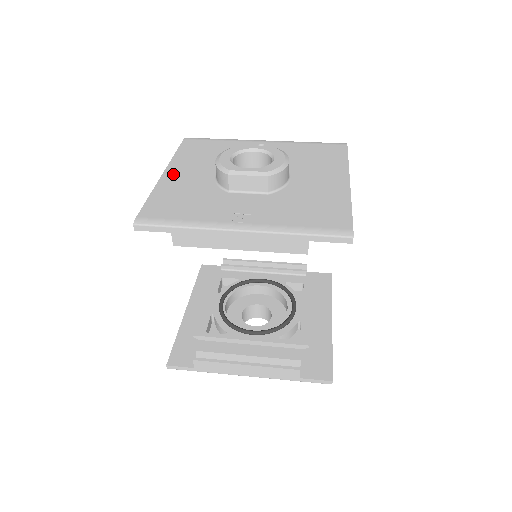
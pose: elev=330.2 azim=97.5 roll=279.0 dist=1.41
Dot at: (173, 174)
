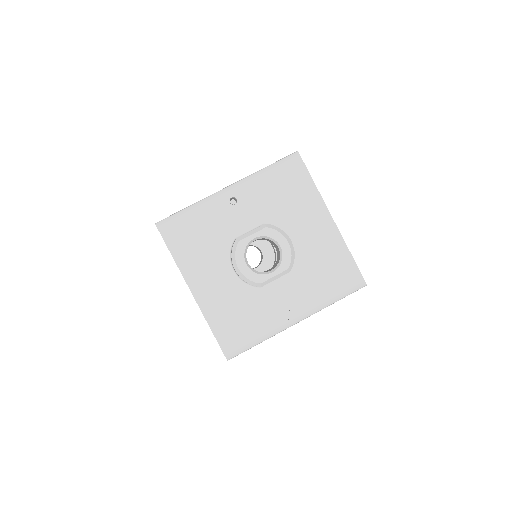
Dot at: (201, 290)
